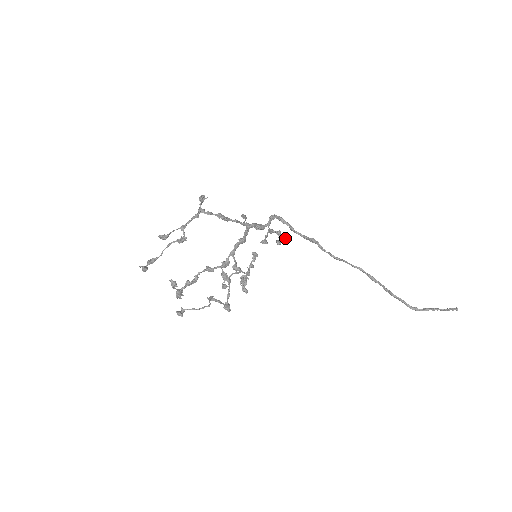
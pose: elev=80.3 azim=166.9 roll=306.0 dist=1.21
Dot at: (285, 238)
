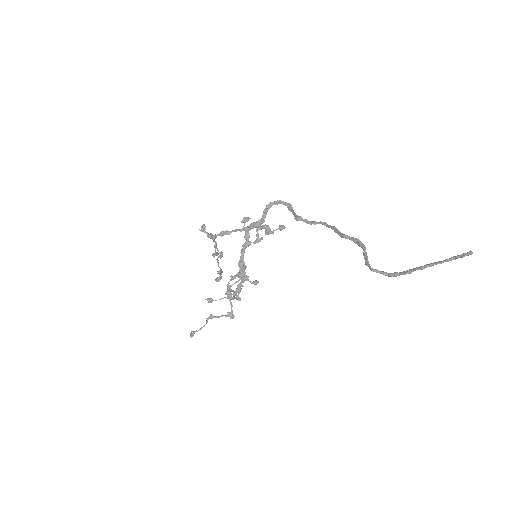
Dot at: (269, 232)
